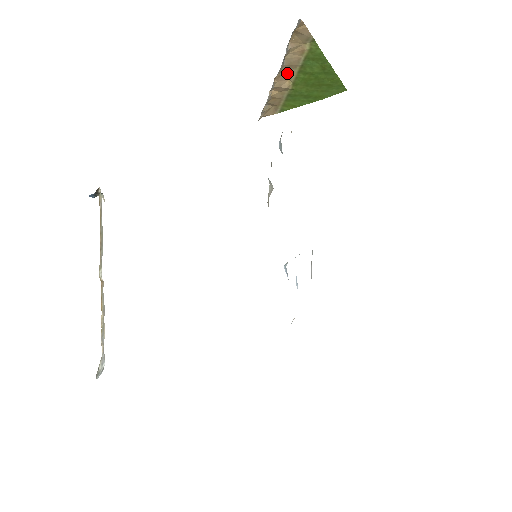
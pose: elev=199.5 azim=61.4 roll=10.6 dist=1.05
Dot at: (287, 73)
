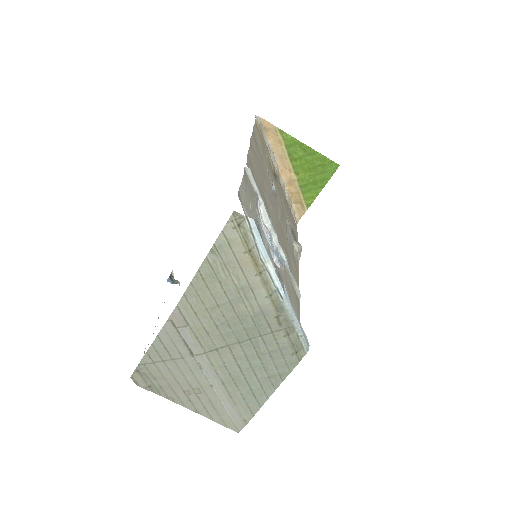
Dot at: (285, 166)
